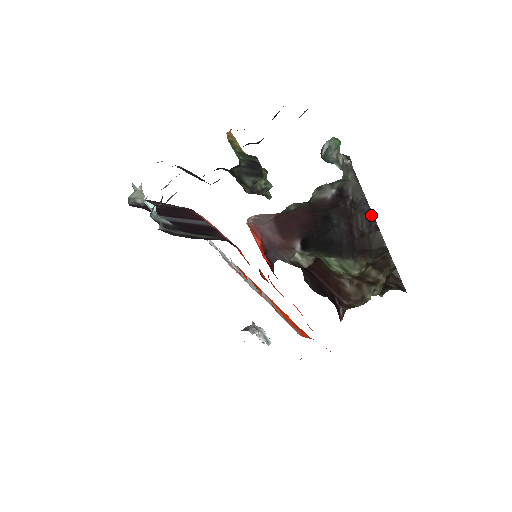
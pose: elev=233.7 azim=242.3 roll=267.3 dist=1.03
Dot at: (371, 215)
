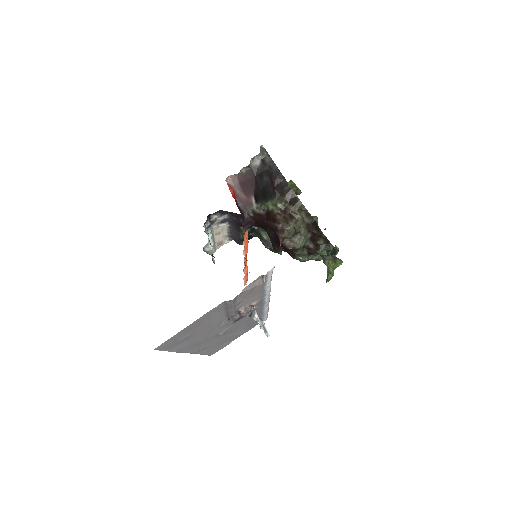
Dot at: (279, 171)
